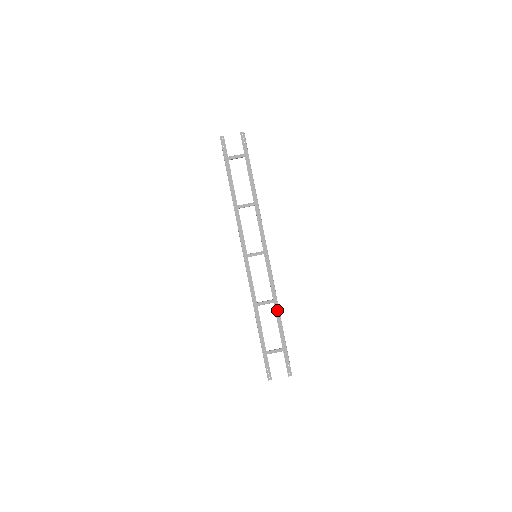
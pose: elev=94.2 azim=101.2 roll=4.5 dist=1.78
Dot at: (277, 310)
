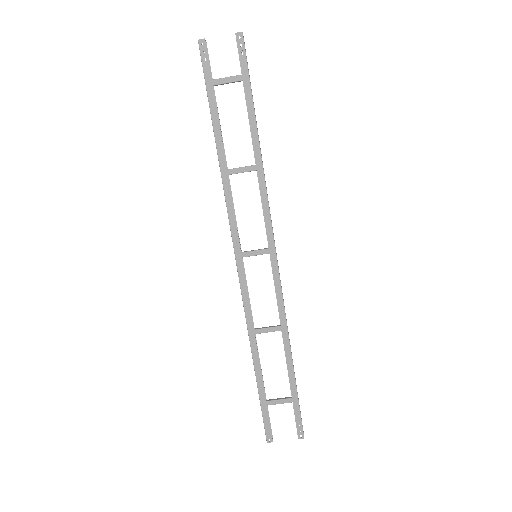
Dot at: (286, 343)
